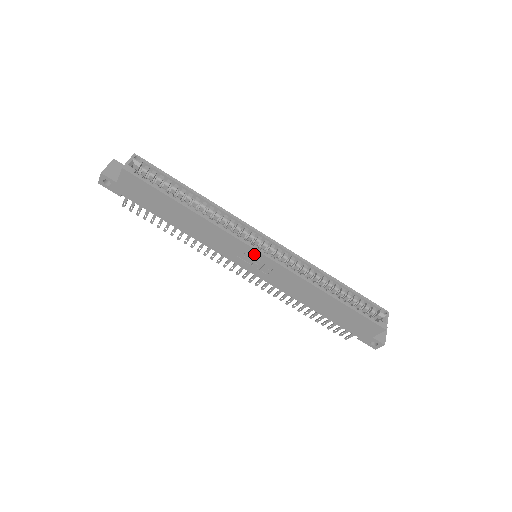
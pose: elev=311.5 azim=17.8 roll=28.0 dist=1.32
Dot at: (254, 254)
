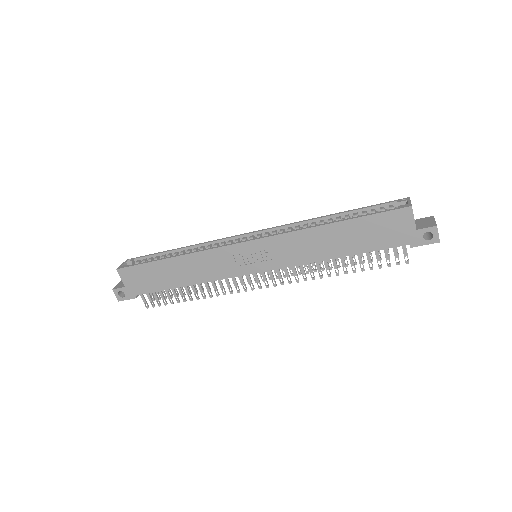
Dot at: (243, 249)
